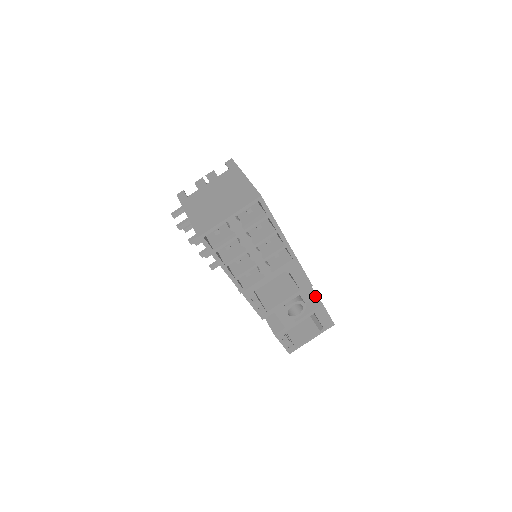
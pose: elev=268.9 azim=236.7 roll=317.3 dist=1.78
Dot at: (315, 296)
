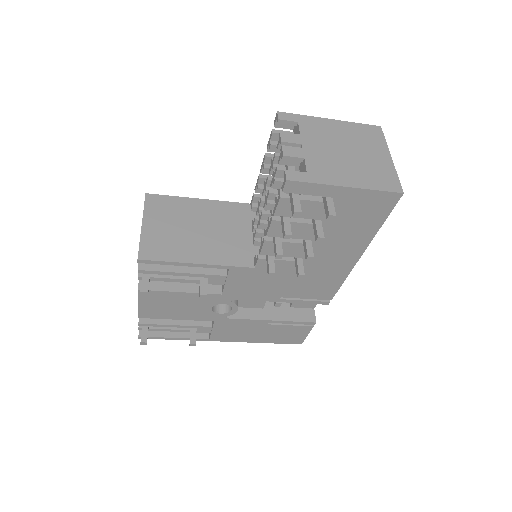
Dot at: occluded
